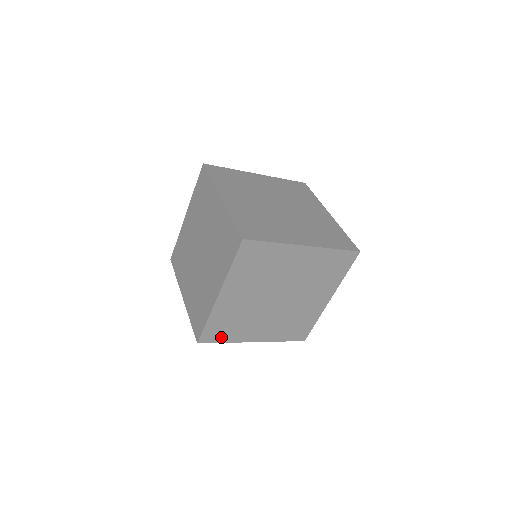
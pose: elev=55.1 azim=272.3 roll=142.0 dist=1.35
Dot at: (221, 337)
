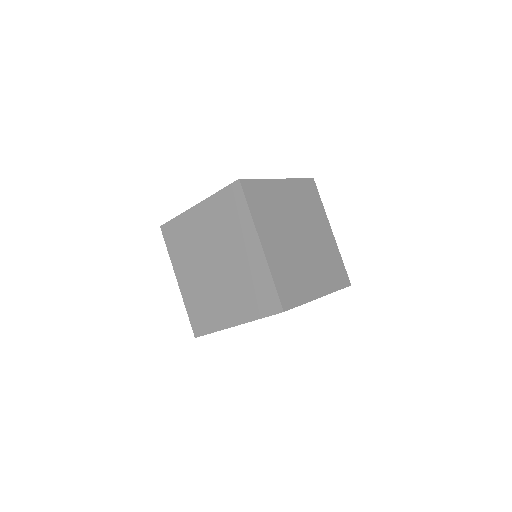
Dot at: (252, 202)
